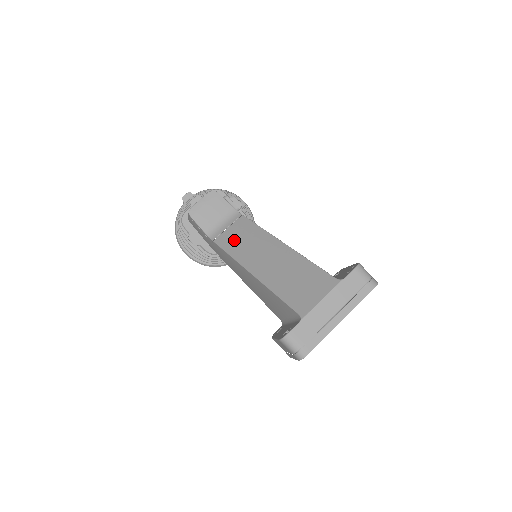
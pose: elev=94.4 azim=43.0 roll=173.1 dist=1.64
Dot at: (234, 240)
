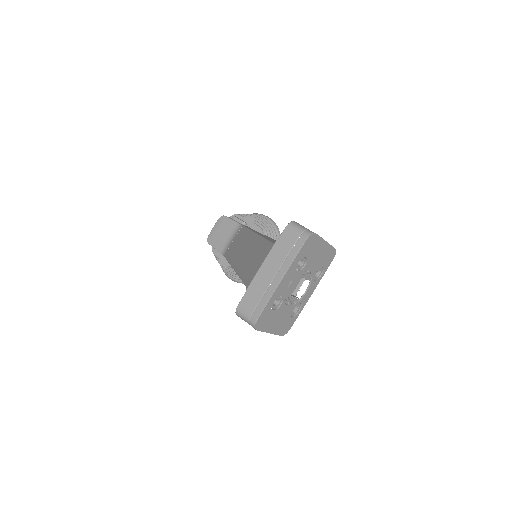
Dot at: (233, 248)
